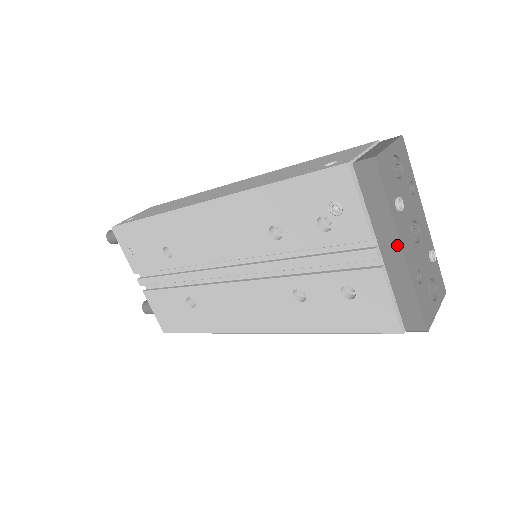
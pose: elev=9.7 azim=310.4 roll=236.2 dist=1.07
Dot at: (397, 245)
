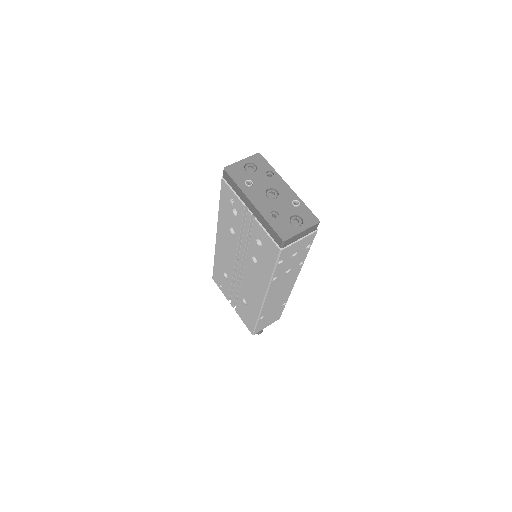
Dot at: (250, 202)
